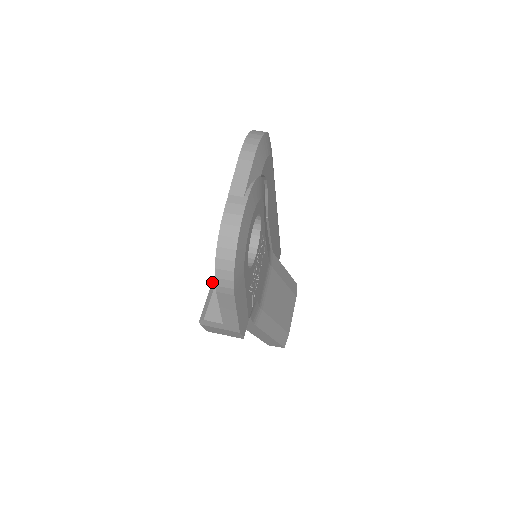
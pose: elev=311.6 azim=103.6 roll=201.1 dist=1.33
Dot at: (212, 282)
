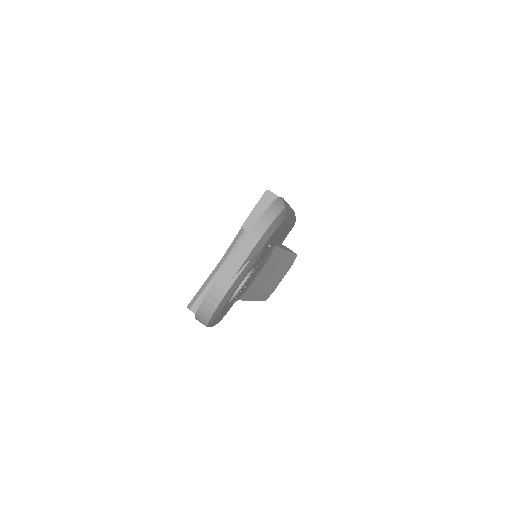
Dot at: (208, 278)
